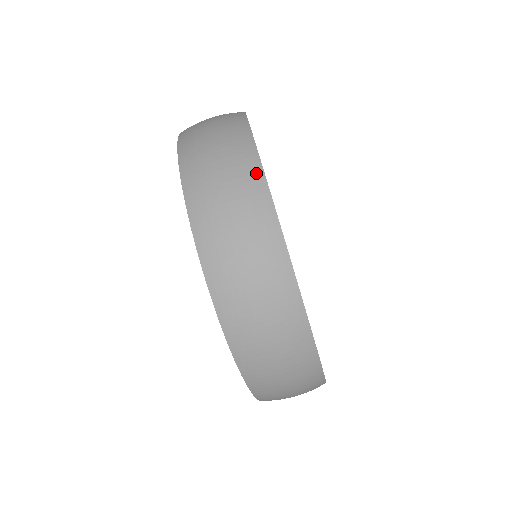
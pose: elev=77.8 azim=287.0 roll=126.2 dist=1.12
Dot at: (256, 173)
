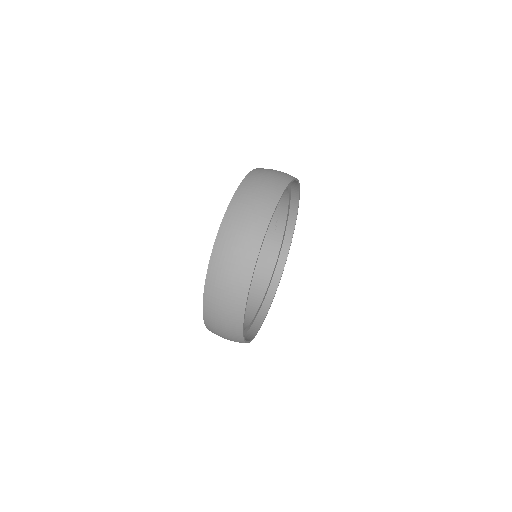
Dot at: (278, 192)
